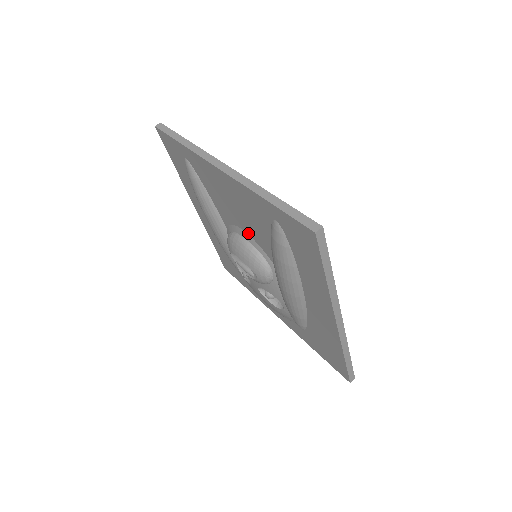
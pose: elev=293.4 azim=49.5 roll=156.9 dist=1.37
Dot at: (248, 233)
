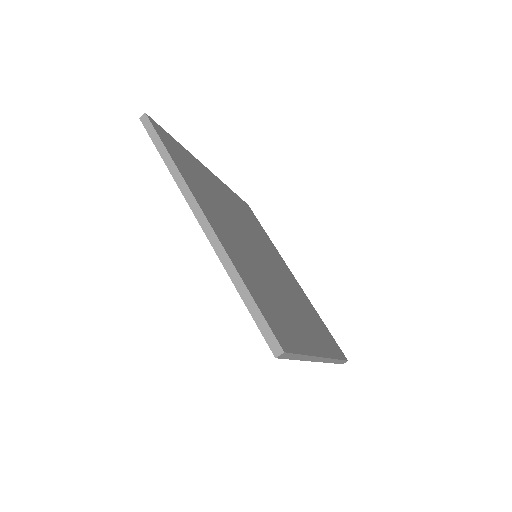
Dot at: occluded
